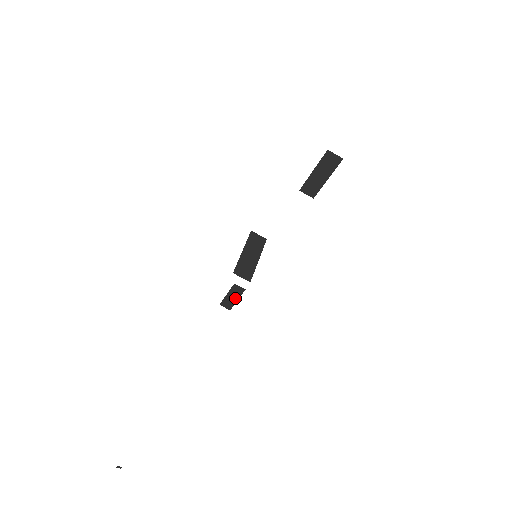
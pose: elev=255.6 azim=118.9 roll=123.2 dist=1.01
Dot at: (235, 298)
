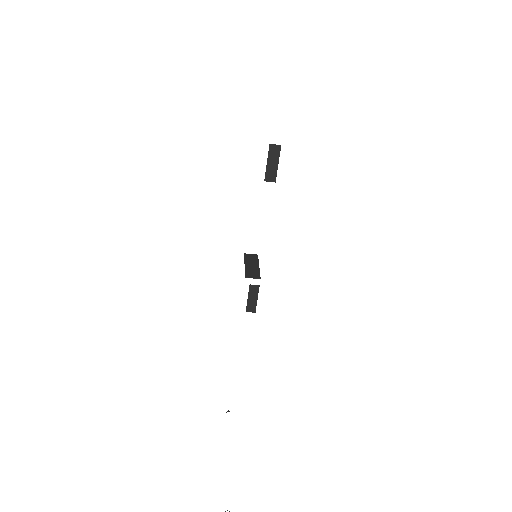
Dot at: (255, 298)
